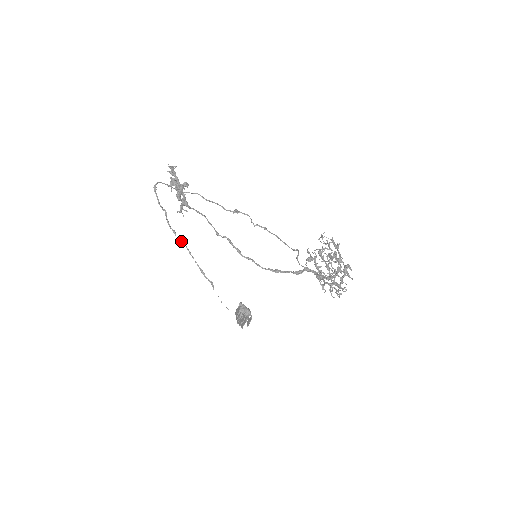
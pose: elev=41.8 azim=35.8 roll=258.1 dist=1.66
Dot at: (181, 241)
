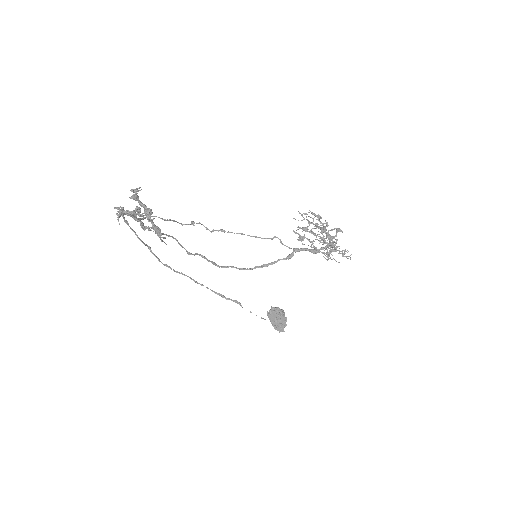
Dot at: (180, 273)
